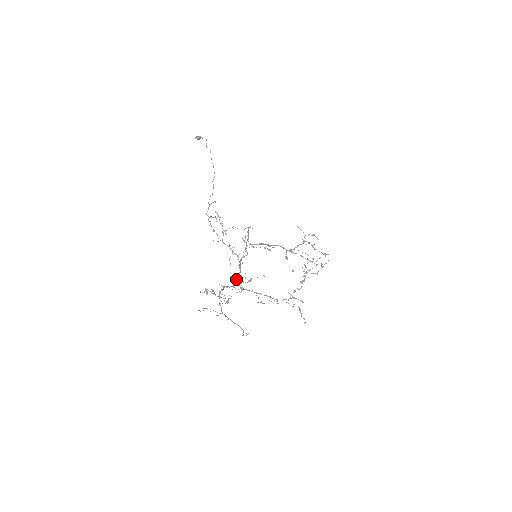
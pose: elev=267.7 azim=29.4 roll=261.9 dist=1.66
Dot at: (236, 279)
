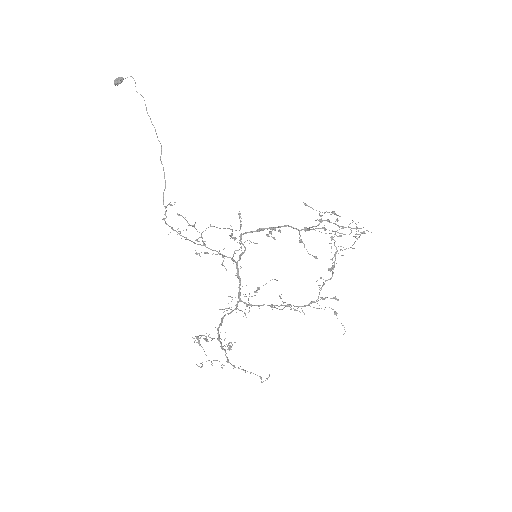
Dot at: (238, 295)
